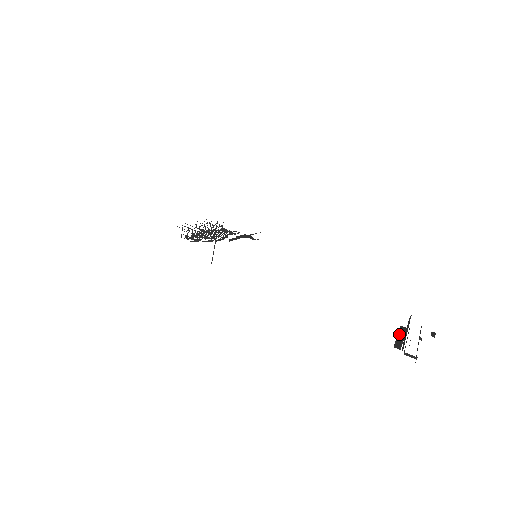
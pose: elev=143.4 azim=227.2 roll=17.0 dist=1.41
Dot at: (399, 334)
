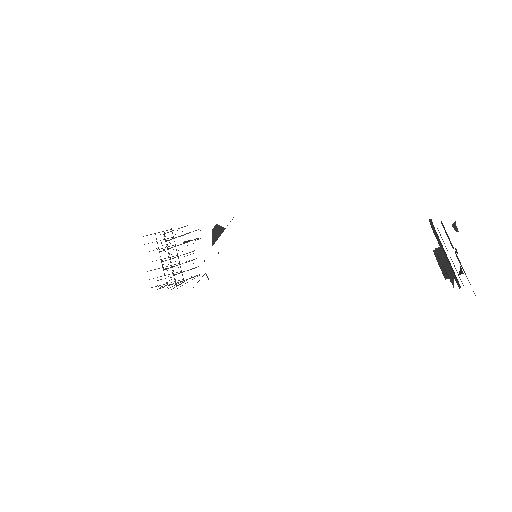
Dot at: (444, 266)
